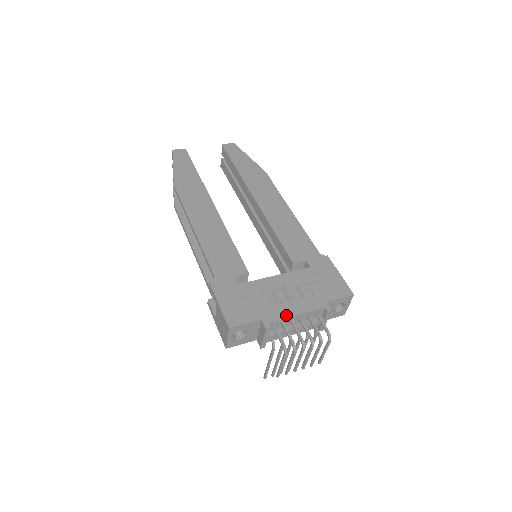
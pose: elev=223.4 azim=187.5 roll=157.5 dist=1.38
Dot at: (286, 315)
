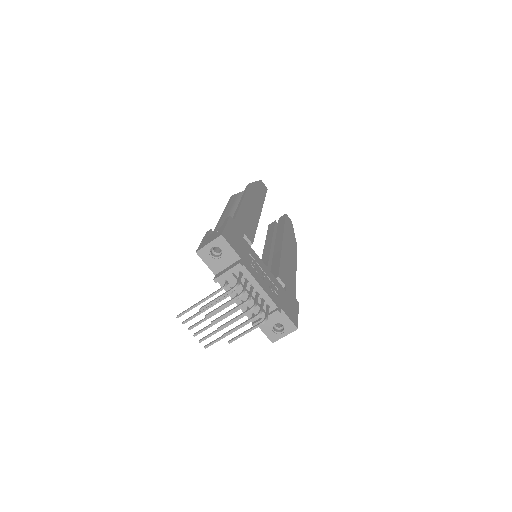
Dot at: (255, 277)
